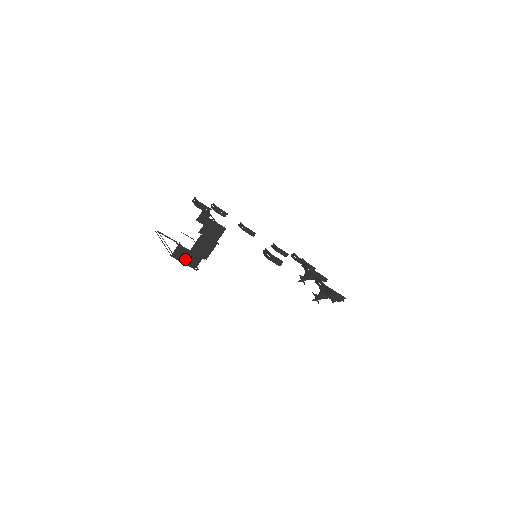
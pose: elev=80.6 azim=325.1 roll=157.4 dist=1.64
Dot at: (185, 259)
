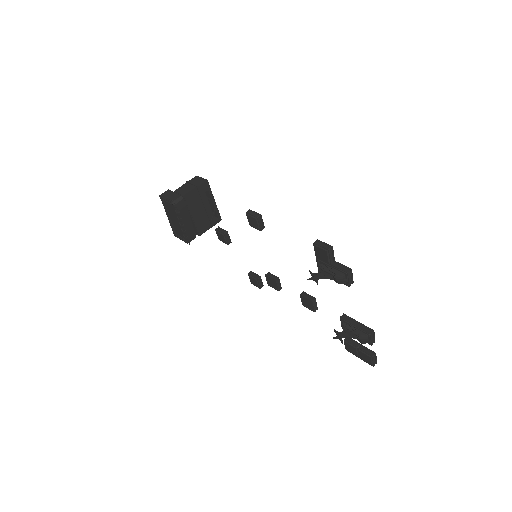
Dot at: (169, 197)
